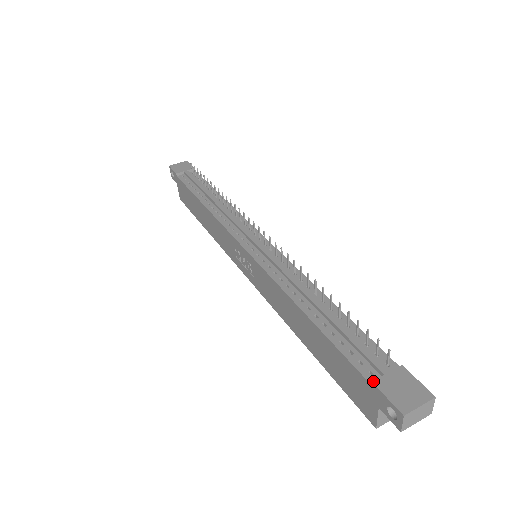
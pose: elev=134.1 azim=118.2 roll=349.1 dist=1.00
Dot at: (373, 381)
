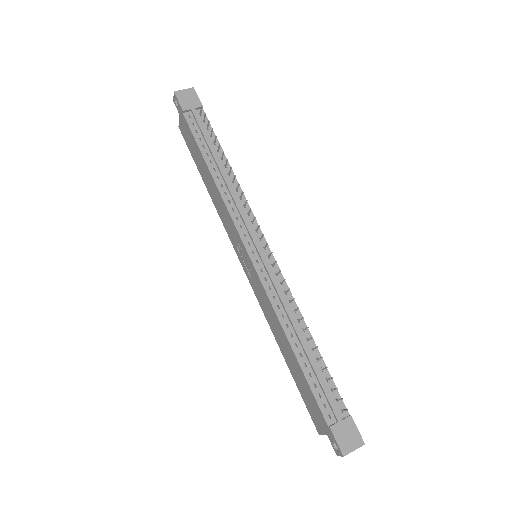
Dot at: (330, 427)
